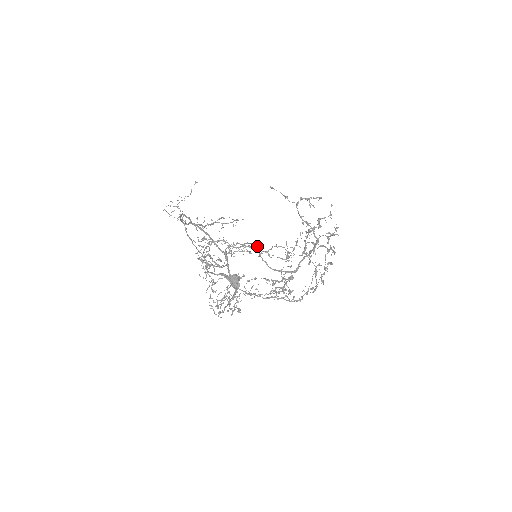
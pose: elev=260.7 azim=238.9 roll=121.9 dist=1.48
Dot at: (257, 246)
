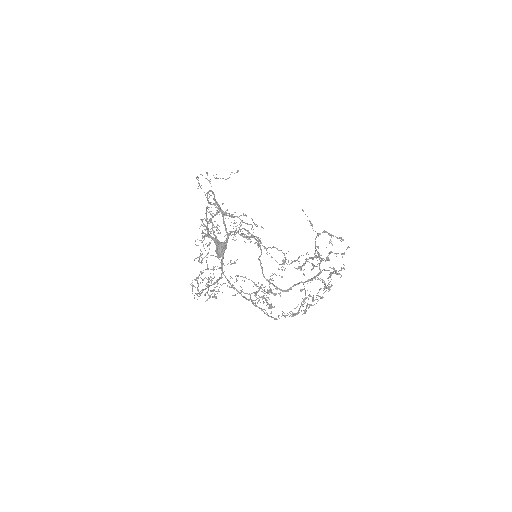
Dot at: occluded
